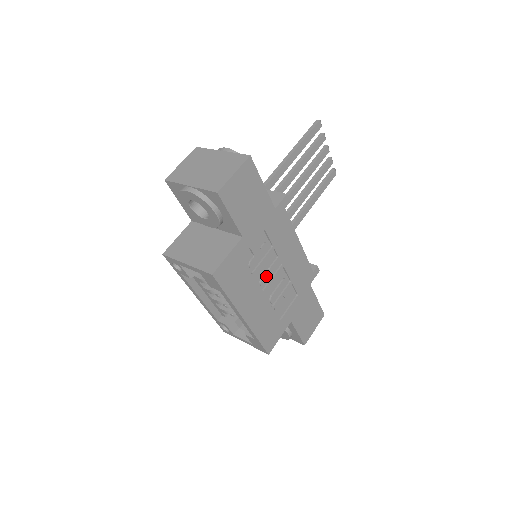
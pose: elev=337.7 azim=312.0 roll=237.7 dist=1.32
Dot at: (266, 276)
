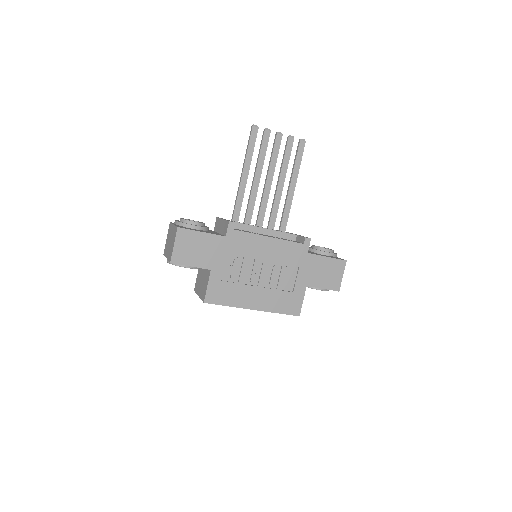
Dot at: (253, 276)
